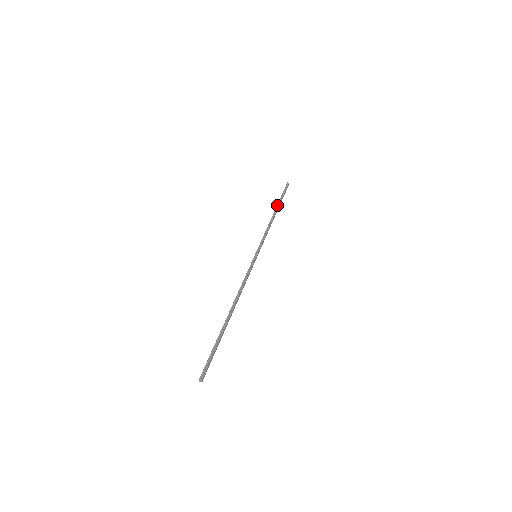
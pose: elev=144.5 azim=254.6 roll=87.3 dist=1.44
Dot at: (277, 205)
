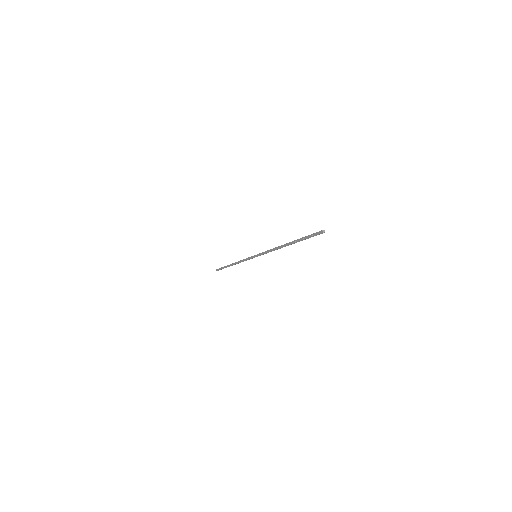
Dot at: (228, 265)
